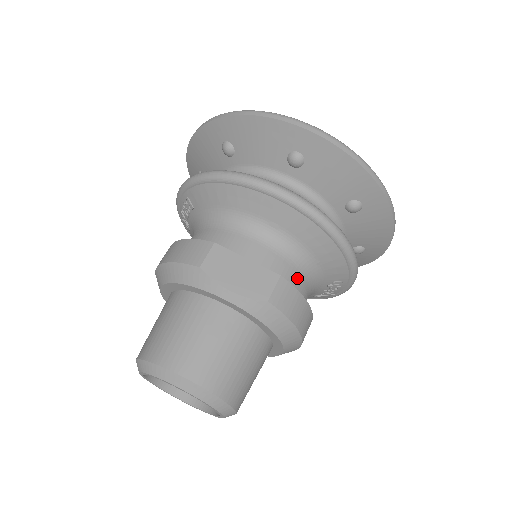
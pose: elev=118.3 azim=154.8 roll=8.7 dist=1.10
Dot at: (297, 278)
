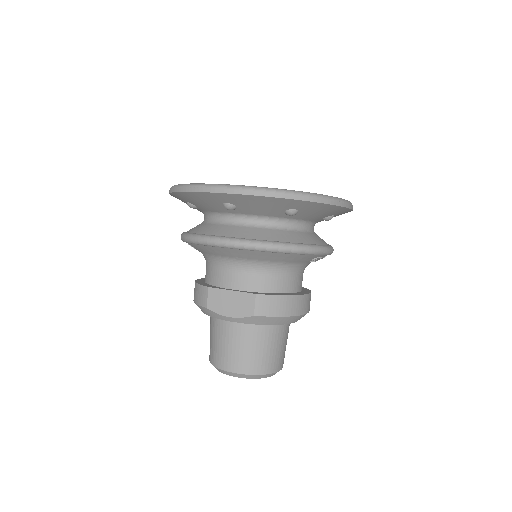
Dot at: (276, 280)
